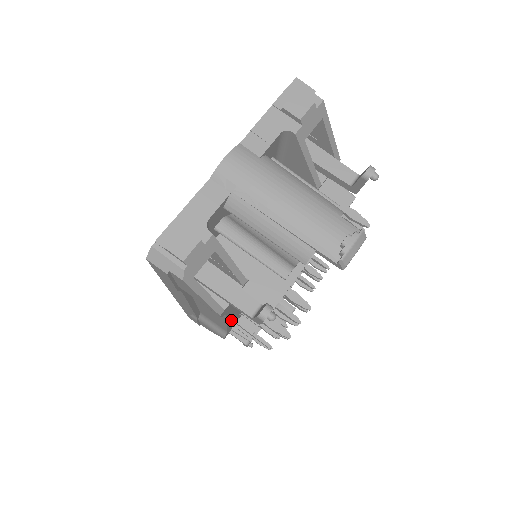
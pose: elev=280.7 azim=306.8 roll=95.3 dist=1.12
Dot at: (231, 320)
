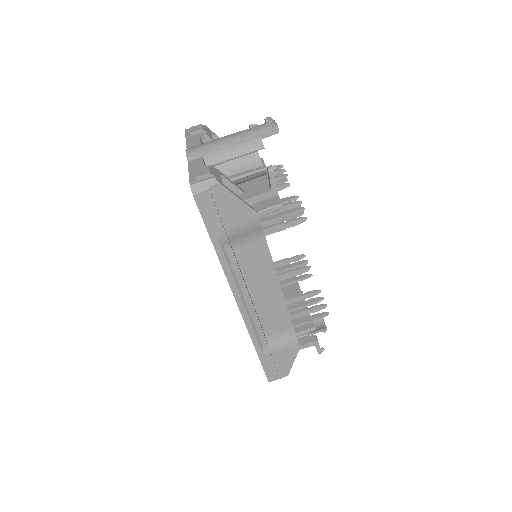
Dot at: occluded
